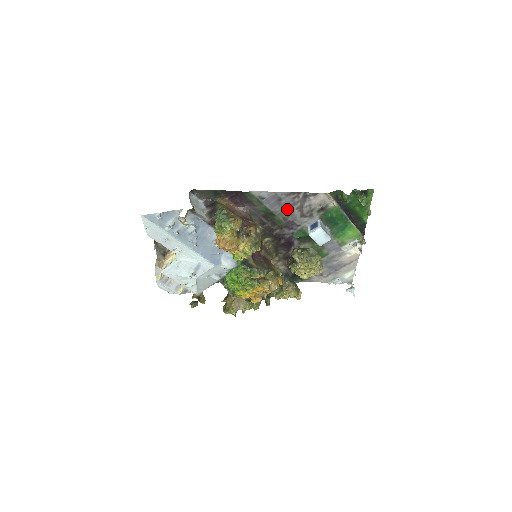
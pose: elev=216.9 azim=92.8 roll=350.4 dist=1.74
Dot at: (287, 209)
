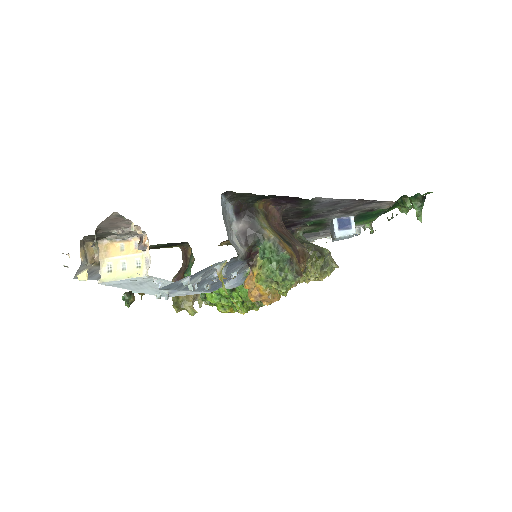
Dot at: (332, 209)
